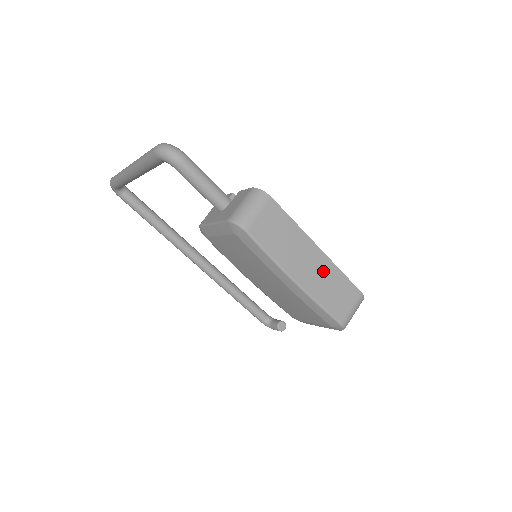
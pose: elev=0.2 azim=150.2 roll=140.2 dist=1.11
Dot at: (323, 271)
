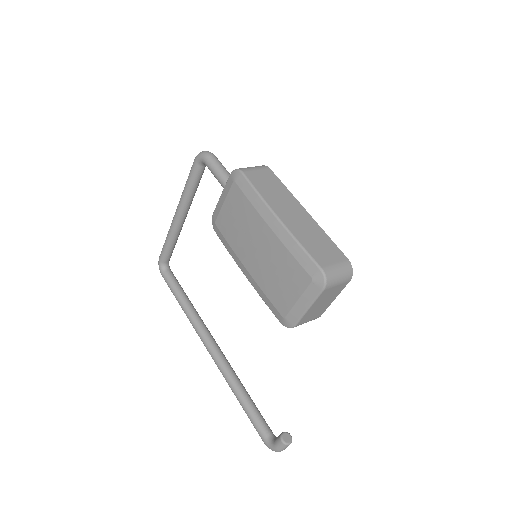
Dot at: (307, 225)
